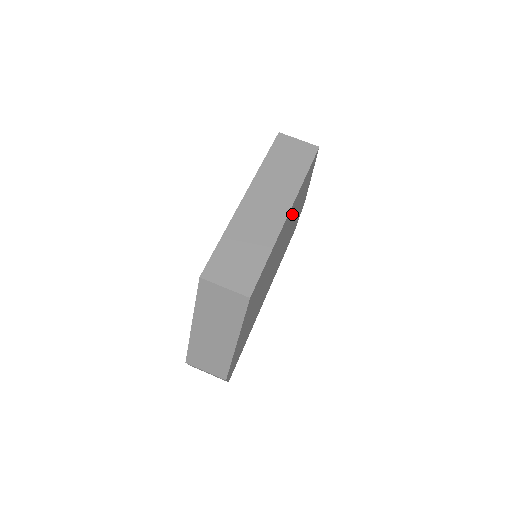
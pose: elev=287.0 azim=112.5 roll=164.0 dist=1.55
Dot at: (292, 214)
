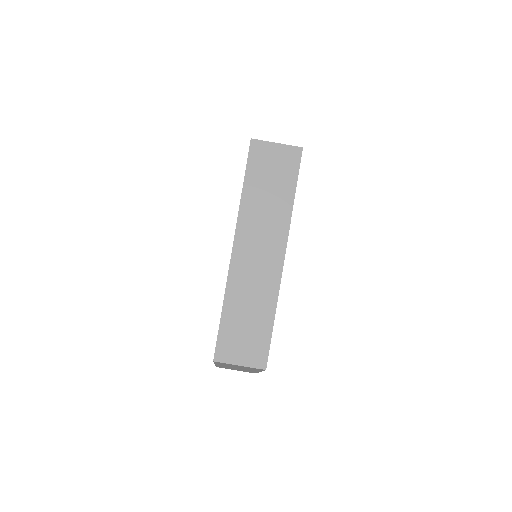
Dot at: occluded
